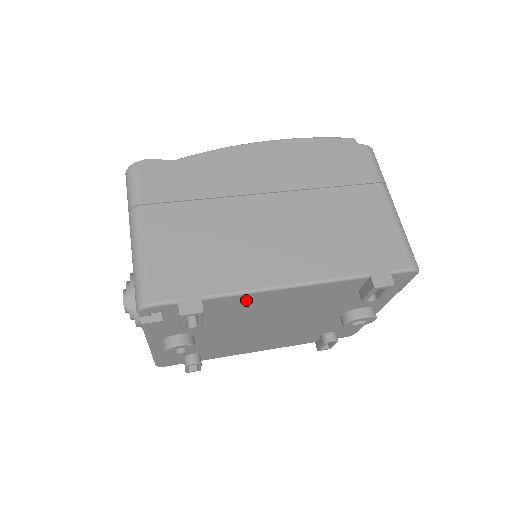
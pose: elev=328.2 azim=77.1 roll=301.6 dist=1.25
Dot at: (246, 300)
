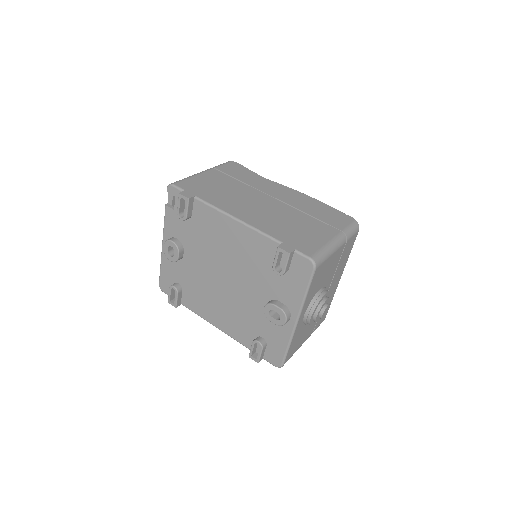
Dot at: (214, 218)
